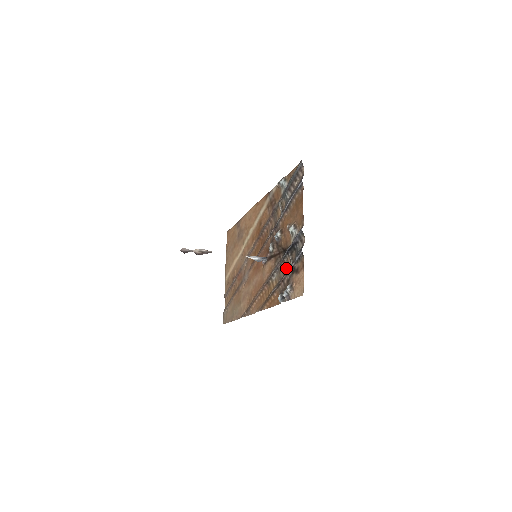
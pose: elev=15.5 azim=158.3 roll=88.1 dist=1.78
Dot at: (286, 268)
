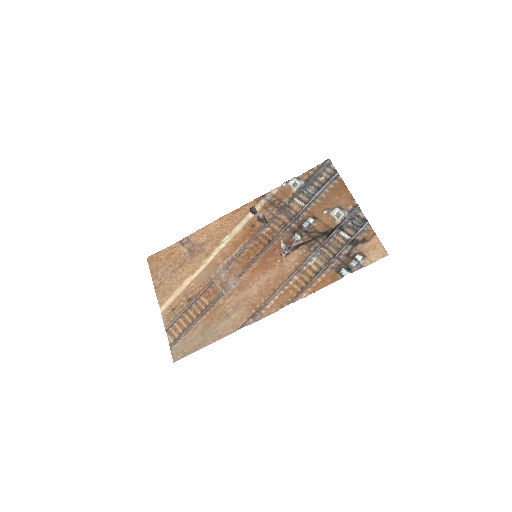
Dot at: (336, 246)
